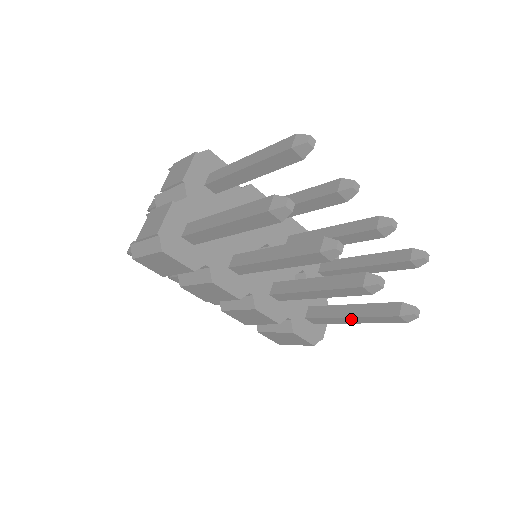
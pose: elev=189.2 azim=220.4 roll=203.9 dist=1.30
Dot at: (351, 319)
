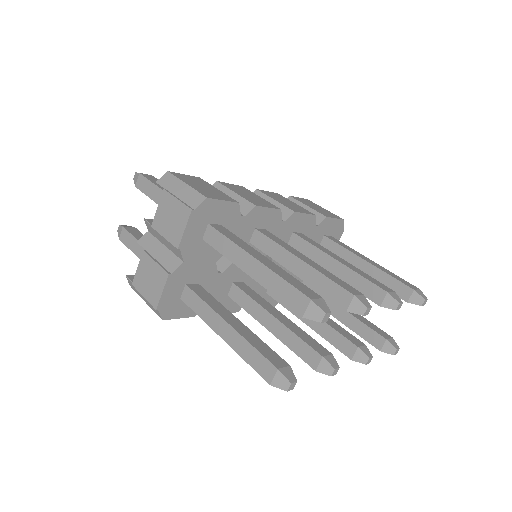
Dot at: (339, 319)
